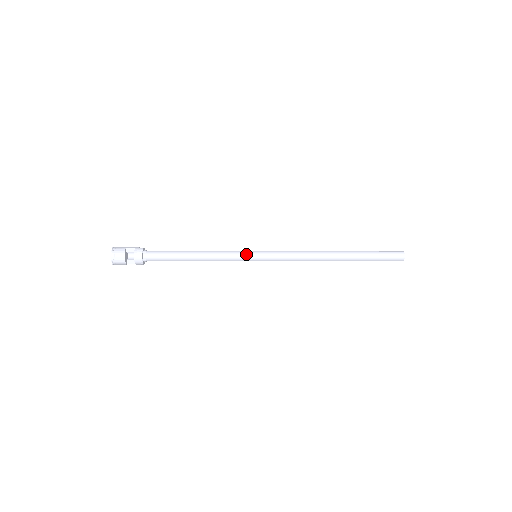
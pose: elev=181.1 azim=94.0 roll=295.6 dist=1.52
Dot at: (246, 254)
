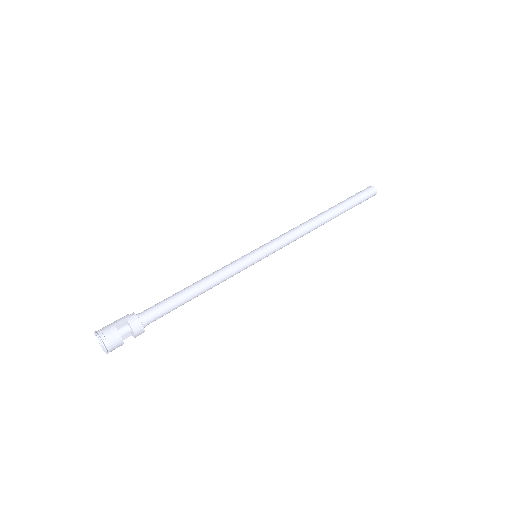
Dot at: (249, 260)
